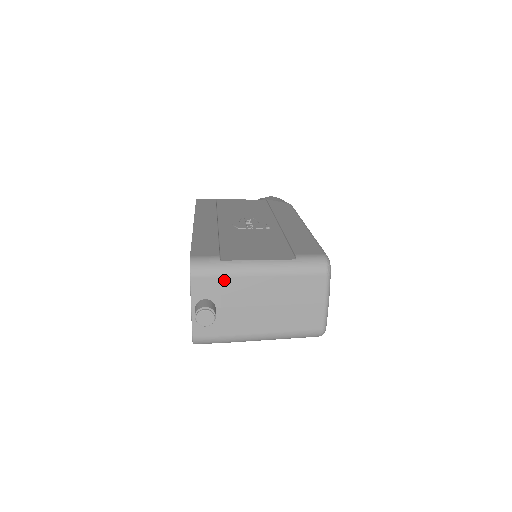
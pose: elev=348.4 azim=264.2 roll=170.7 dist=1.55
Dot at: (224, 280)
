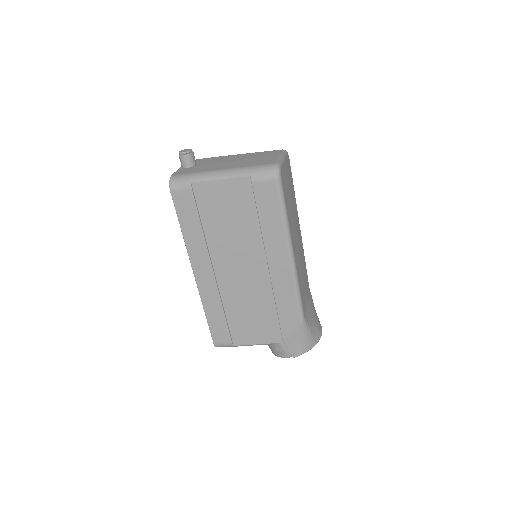
Dot at: (209, 159)
